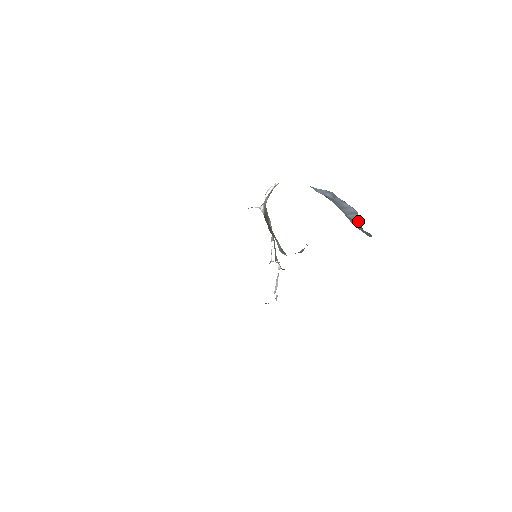
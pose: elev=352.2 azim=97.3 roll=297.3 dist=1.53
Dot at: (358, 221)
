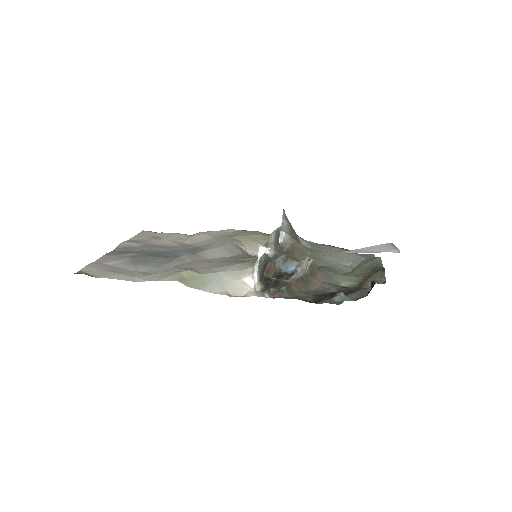
Dot at: occluded
